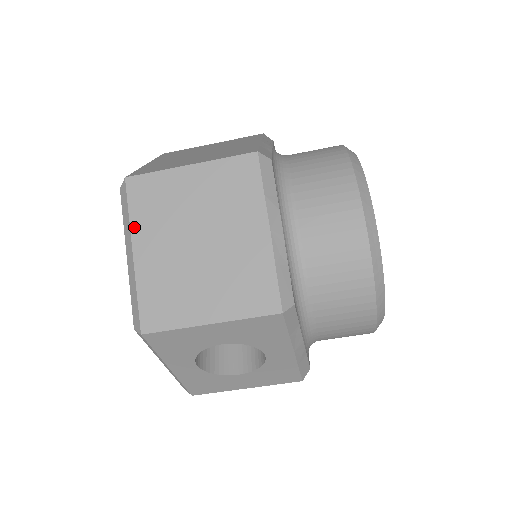
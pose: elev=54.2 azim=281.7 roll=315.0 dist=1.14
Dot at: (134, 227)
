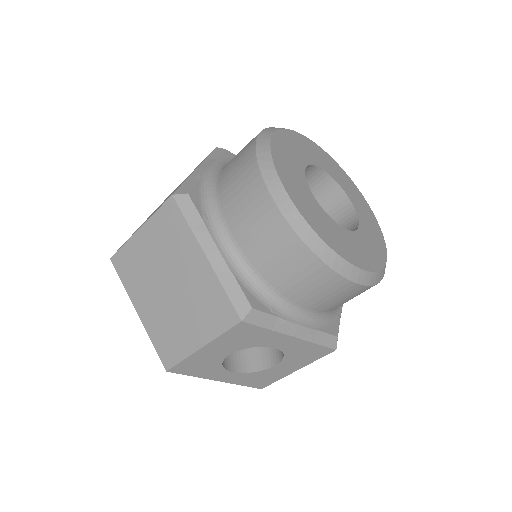
Dot at: (130, 293)
